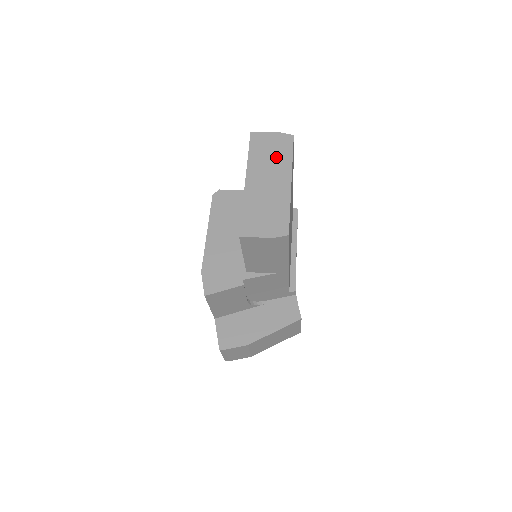
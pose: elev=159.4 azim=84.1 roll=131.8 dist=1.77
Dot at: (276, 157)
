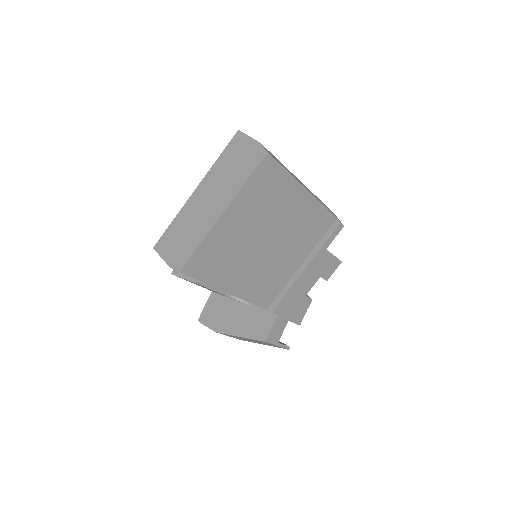
Dot at: (234, 174)
